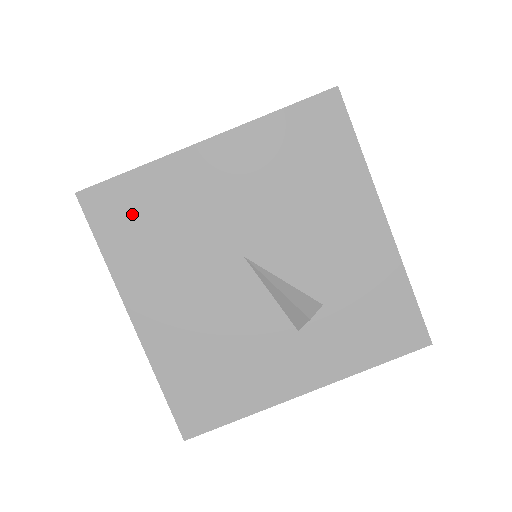
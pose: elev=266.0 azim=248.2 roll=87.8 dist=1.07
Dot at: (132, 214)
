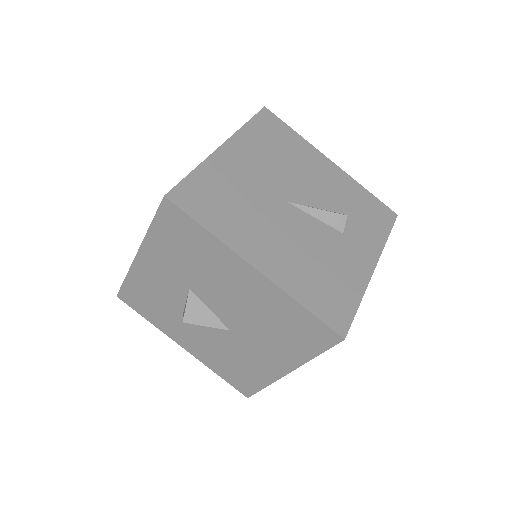
Dot at: (209, 198)
